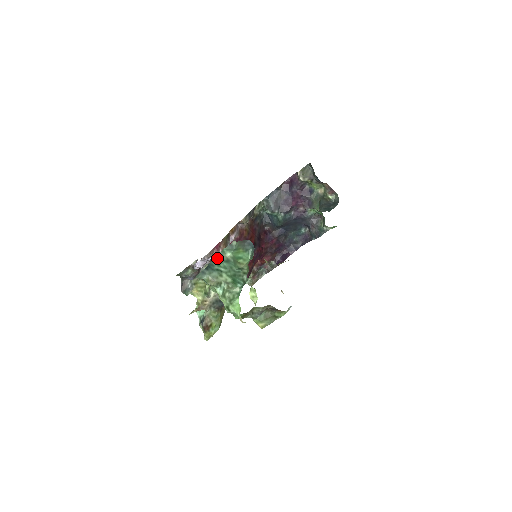
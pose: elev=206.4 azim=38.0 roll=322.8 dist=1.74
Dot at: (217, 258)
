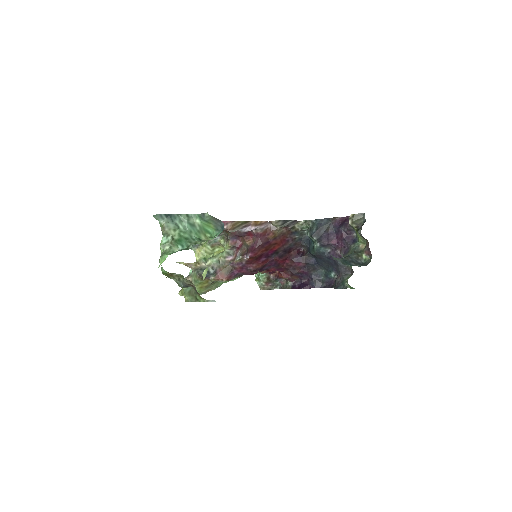
Dot at: (185, 216)
